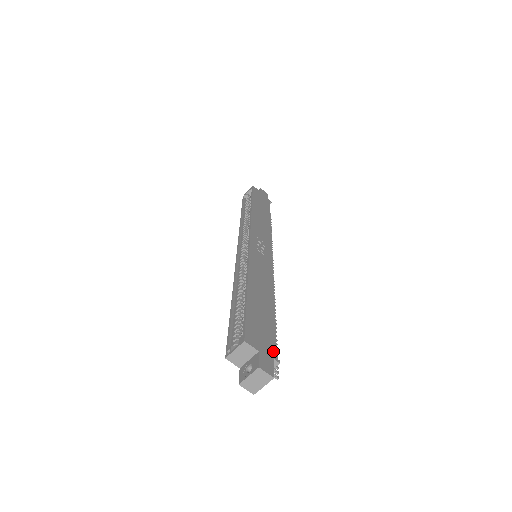
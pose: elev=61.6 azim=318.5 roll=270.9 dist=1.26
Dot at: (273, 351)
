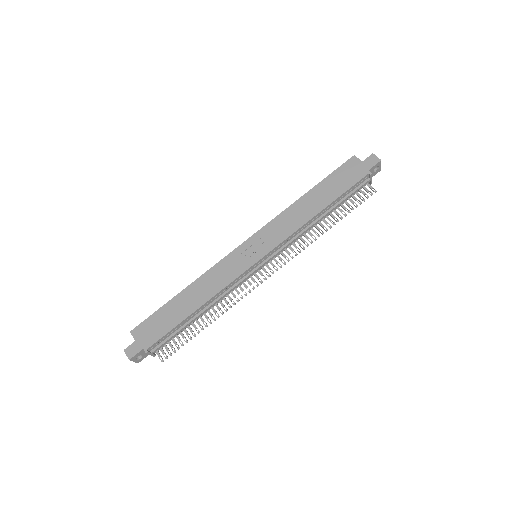
Dot at: (149, 344)
